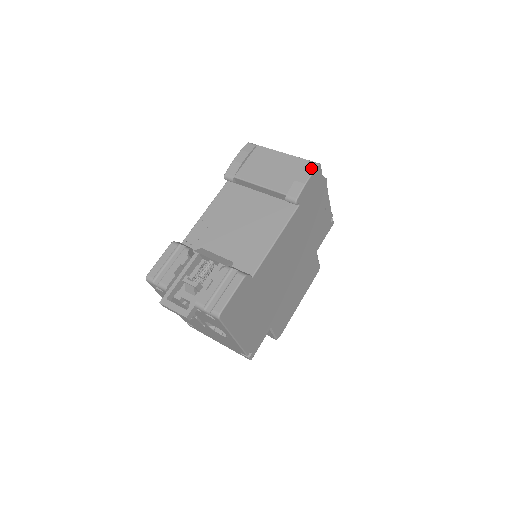
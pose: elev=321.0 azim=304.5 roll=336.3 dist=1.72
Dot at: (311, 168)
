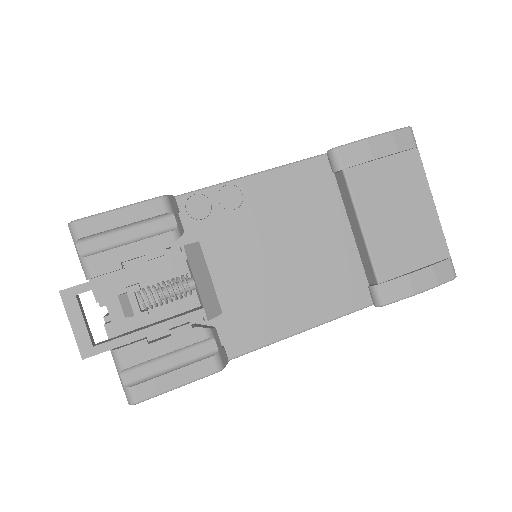
Dot at: (443, 276)
